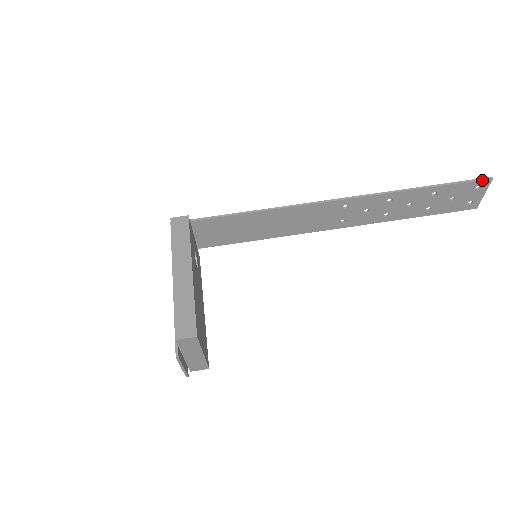
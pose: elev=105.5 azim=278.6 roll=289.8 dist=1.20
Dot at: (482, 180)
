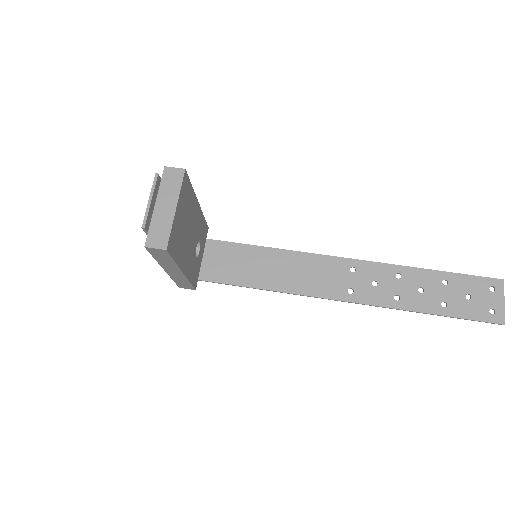
Dot at: (492, 279)
